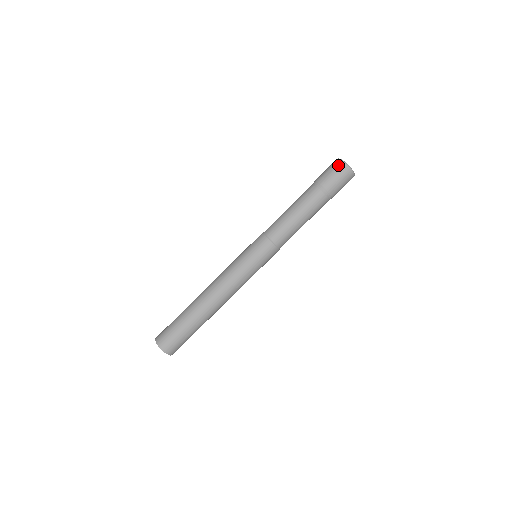
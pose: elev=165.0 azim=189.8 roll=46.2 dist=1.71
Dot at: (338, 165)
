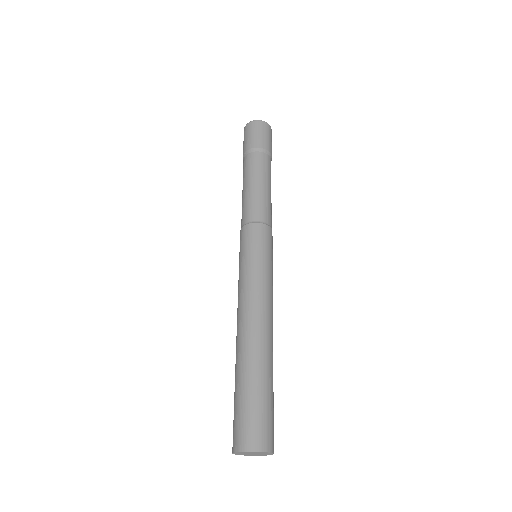
Dot at: (244, 133)
